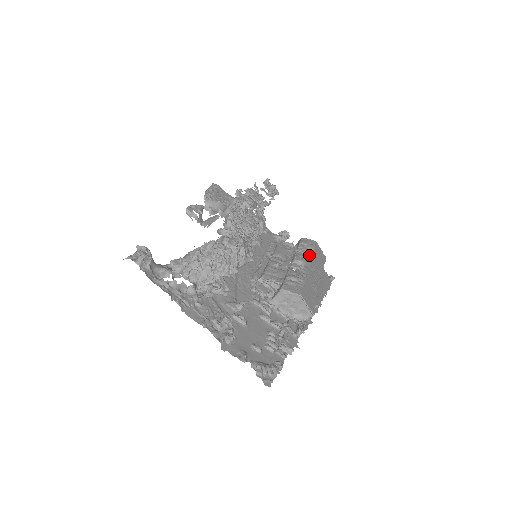
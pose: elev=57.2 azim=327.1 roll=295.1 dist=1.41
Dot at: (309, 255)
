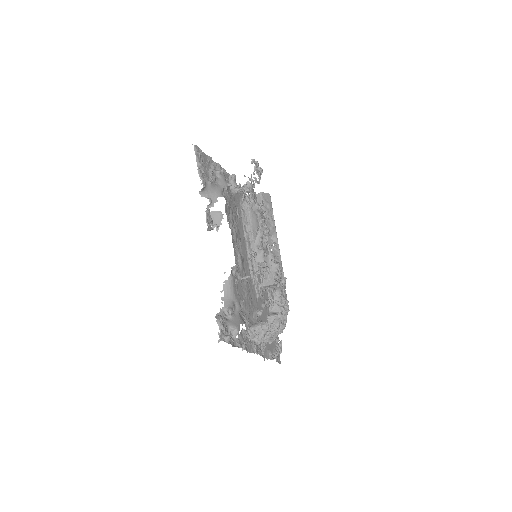
Dot at: (273, 222)
